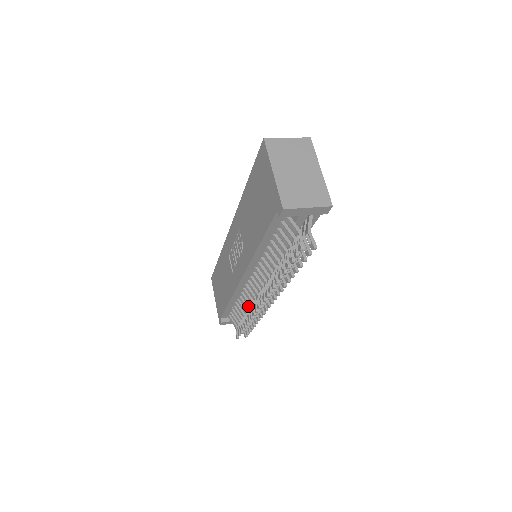
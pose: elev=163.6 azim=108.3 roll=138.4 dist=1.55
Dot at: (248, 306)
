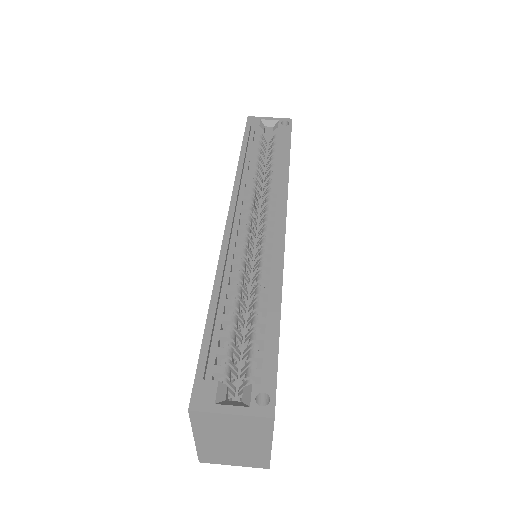
Dot at: occluded
